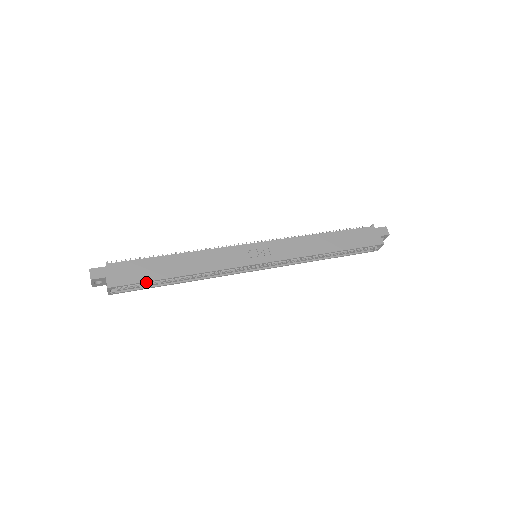
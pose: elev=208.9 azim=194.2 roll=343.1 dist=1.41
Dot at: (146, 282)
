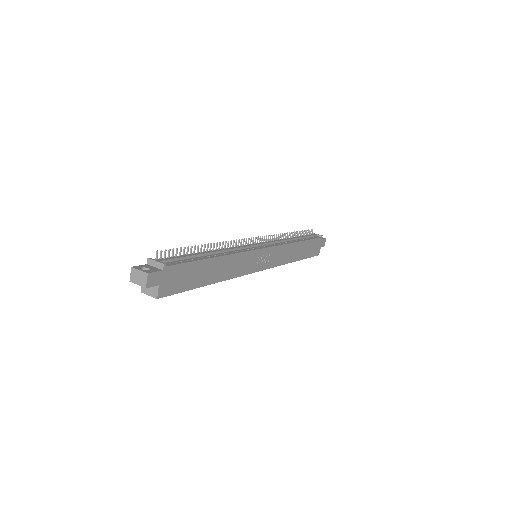
Dot at: (186, 290)
